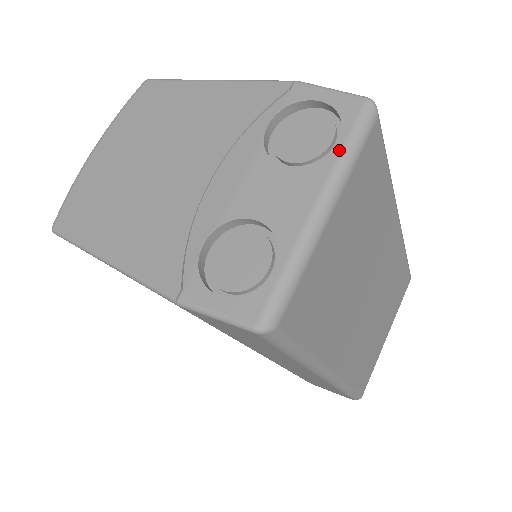
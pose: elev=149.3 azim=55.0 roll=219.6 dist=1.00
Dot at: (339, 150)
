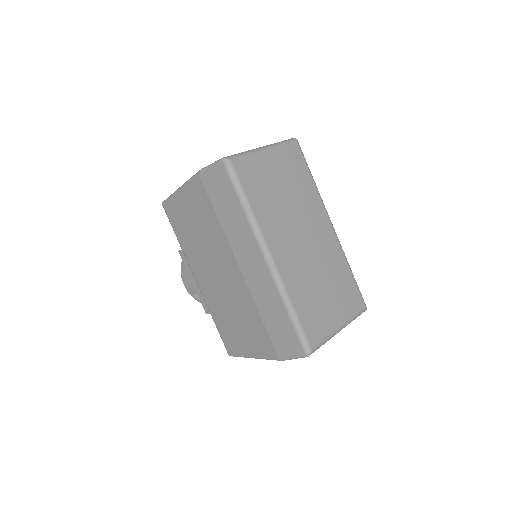
Dot at: (277, 142)
